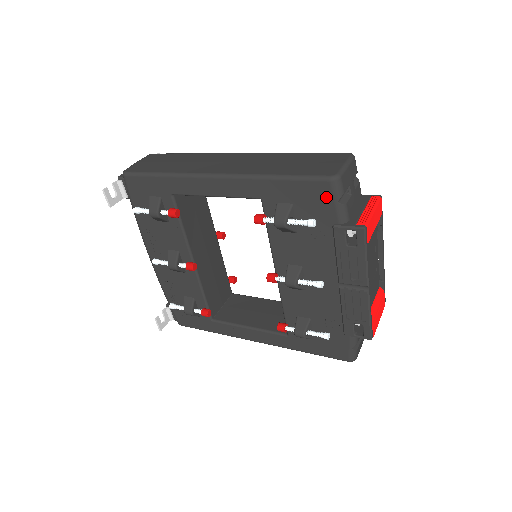
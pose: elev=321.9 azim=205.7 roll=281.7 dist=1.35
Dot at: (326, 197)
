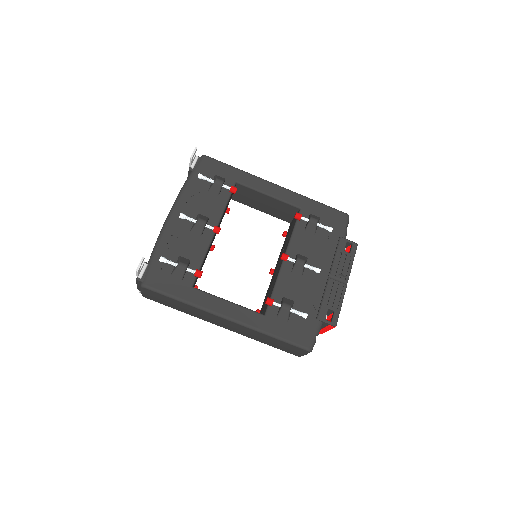
Dot at: (341, 221)
